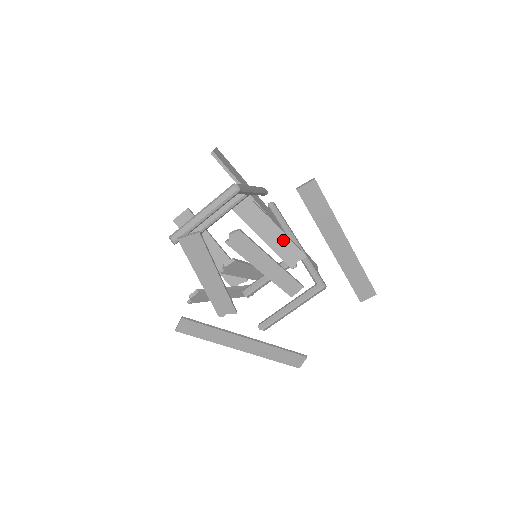
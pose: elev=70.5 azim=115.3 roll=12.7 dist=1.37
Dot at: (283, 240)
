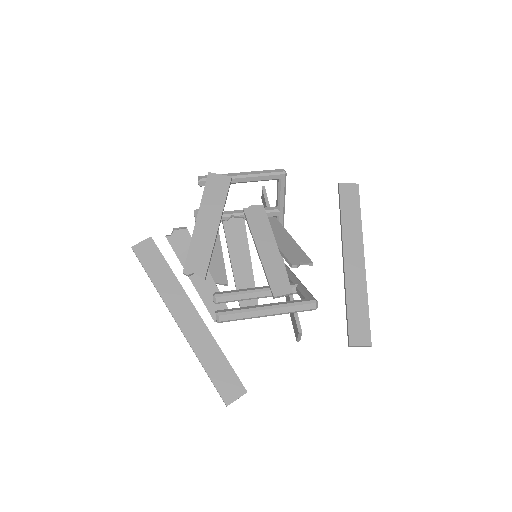
Dot at: (294, 247)
